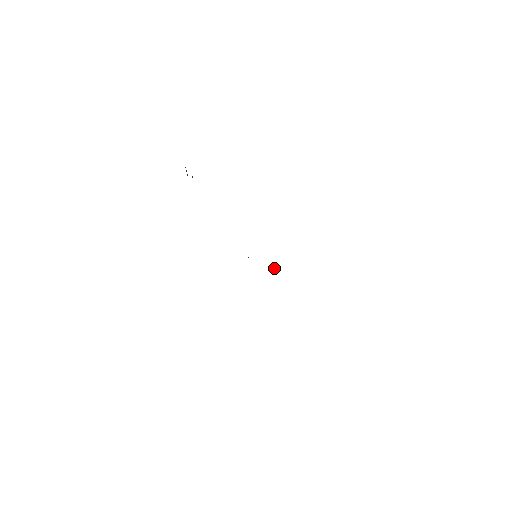
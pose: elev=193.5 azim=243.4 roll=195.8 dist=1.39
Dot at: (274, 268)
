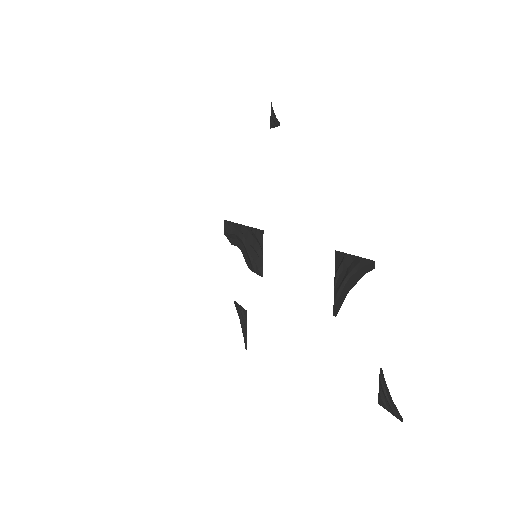
Dot at: (235, 236)
